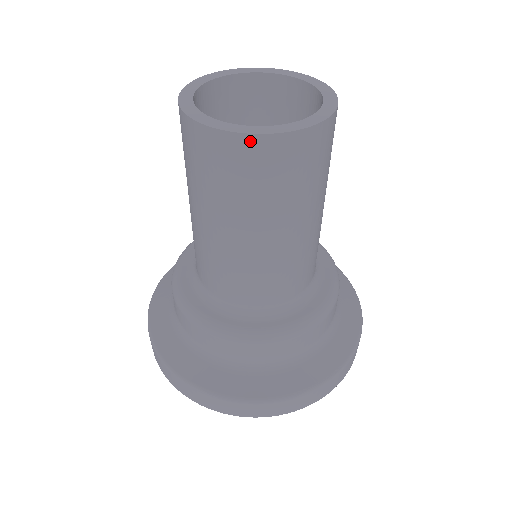
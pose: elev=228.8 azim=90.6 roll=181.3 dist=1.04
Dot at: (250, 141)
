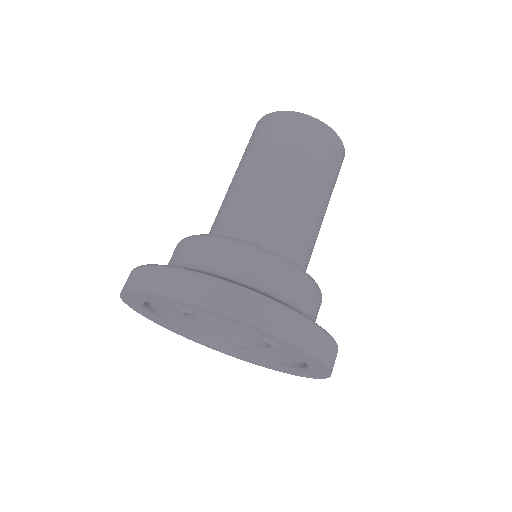
Dot at: (308, 119)
